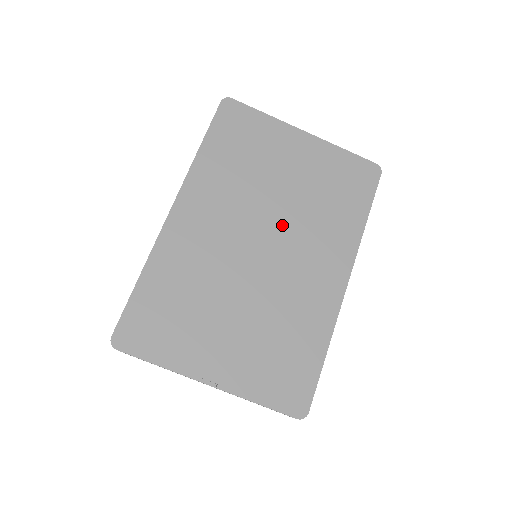
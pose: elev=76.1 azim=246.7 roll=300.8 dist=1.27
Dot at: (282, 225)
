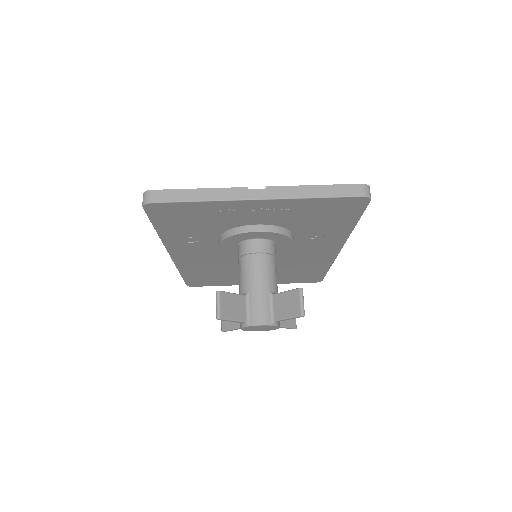
Dot at: occluded
